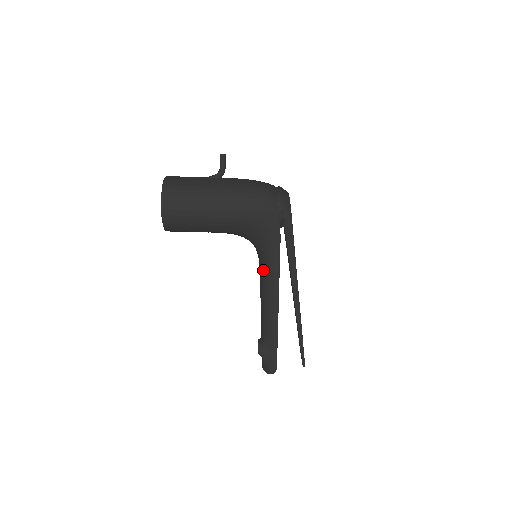
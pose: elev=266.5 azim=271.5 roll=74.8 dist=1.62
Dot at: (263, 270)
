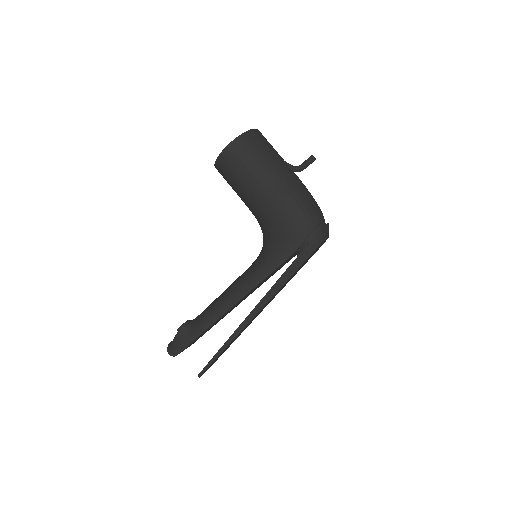
Dot at: (249, 270)
